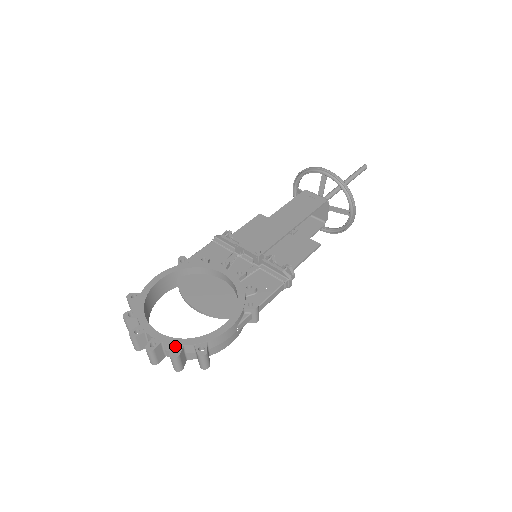
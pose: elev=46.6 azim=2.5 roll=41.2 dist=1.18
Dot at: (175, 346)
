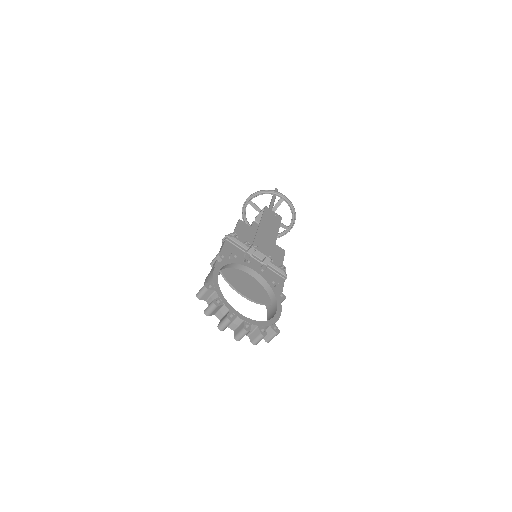
Dot at: (261, 327)
